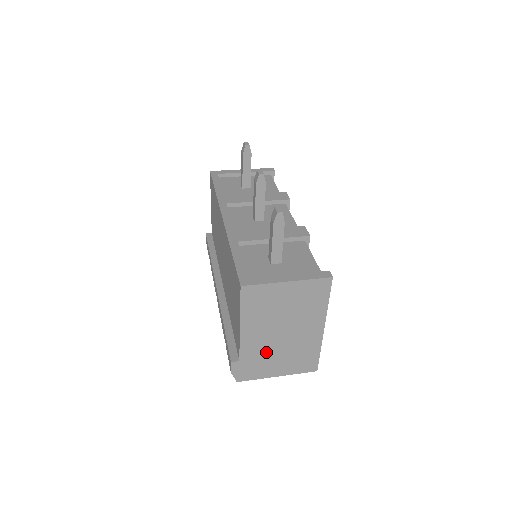
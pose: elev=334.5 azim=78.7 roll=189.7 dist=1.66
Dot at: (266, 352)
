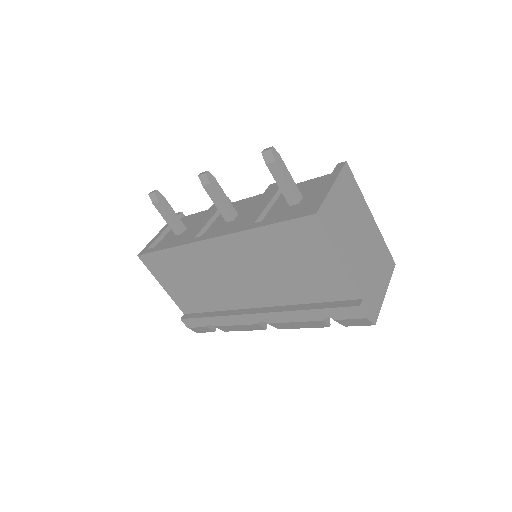
Dot at: (367, 273)
